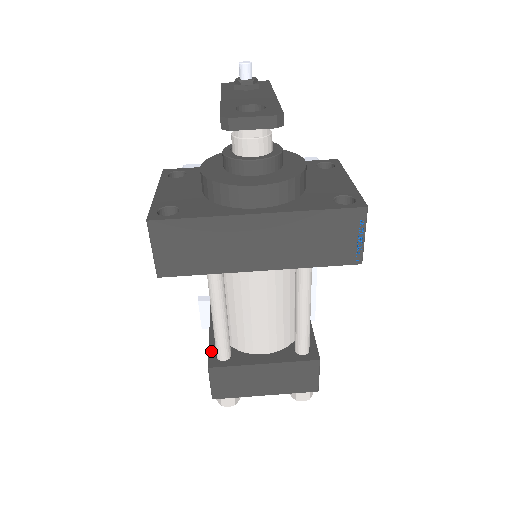
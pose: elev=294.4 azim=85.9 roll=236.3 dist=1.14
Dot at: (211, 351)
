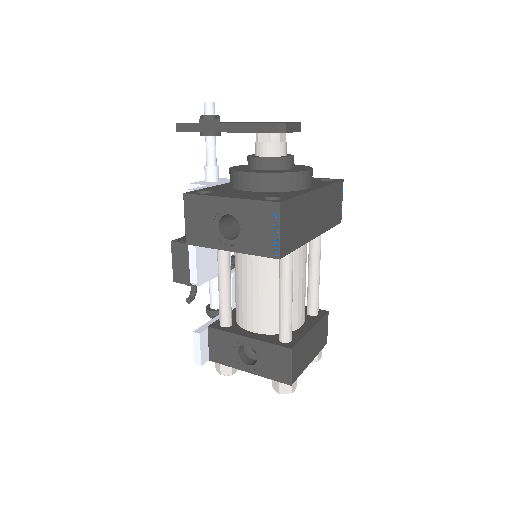
Dot at: (274, 343)
